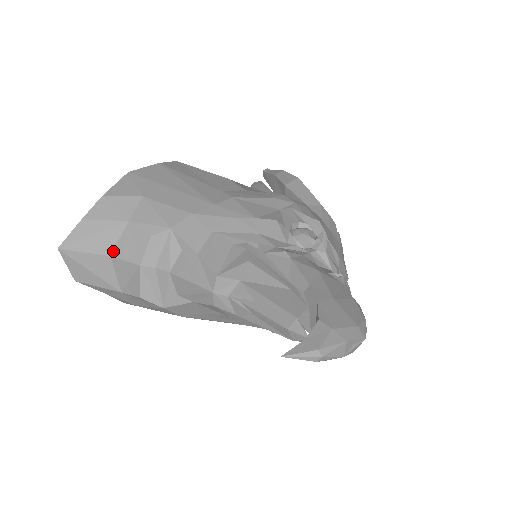
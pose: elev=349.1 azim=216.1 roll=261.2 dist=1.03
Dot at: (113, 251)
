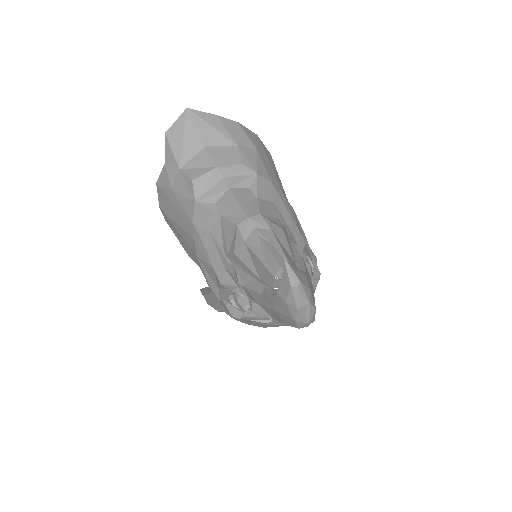
Dot at: (210, 146)
